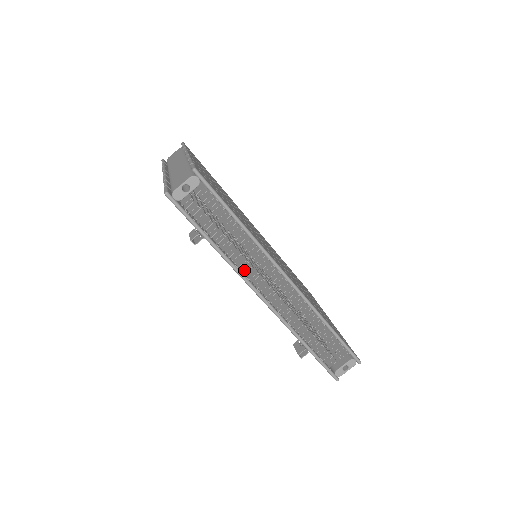
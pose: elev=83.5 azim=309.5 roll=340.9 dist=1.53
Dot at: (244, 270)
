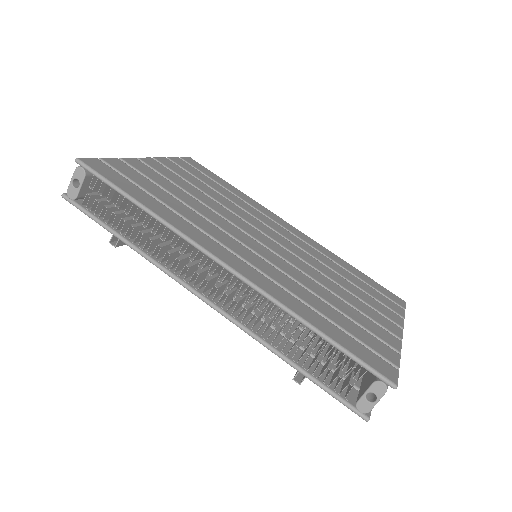
Dot at: (173, 265)
